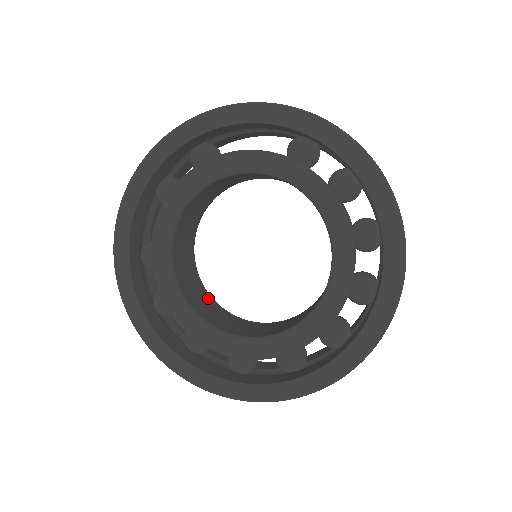
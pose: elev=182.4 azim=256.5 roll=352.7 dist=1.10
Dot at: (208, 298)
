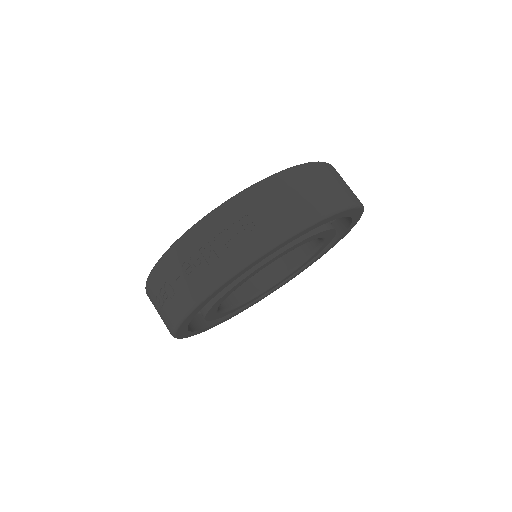
Dot at: occluded
